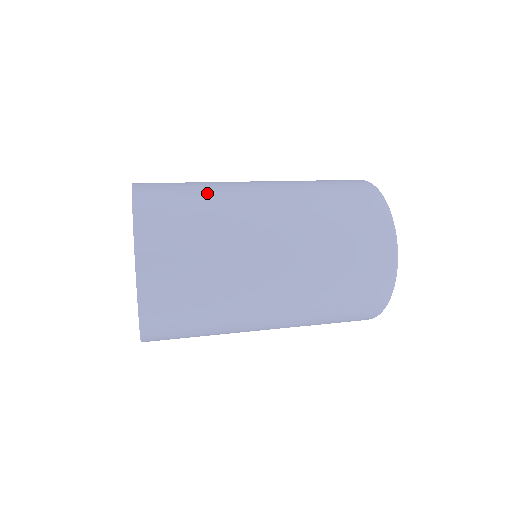
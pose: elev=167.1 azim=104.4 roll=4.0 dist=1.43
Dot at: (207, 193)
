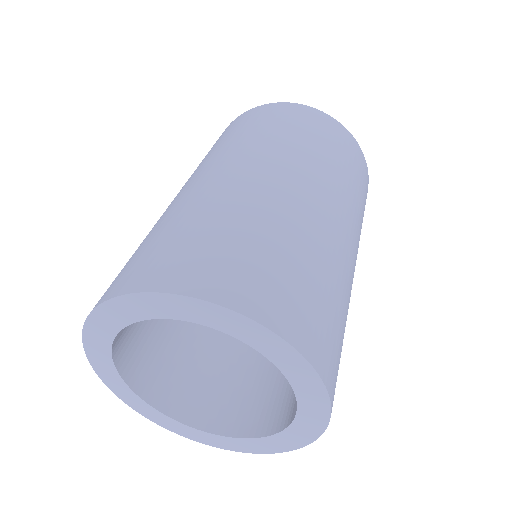
Dot at: (230, 217)
